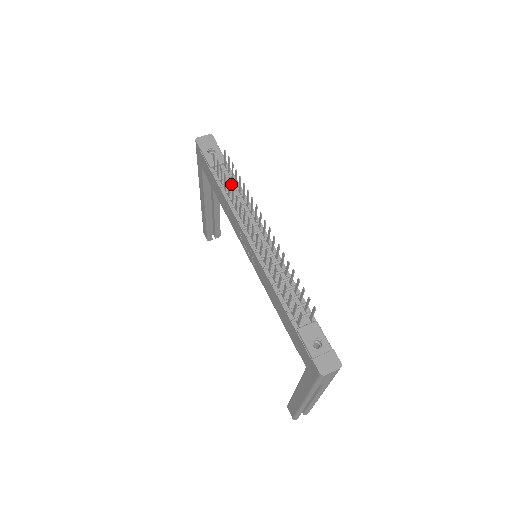
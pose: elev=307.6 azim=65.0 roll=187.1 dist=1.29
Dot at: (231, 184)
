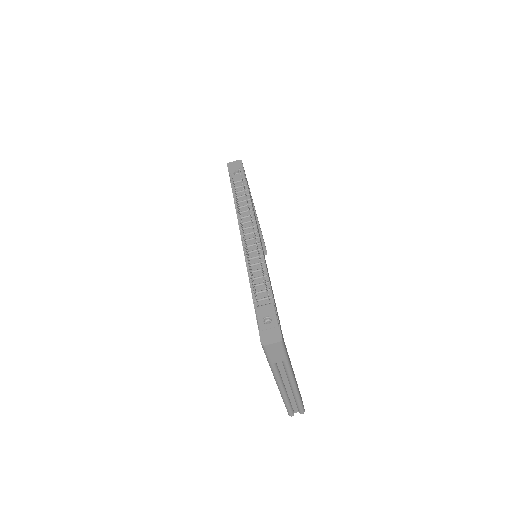
Dot at: (243, 197)
